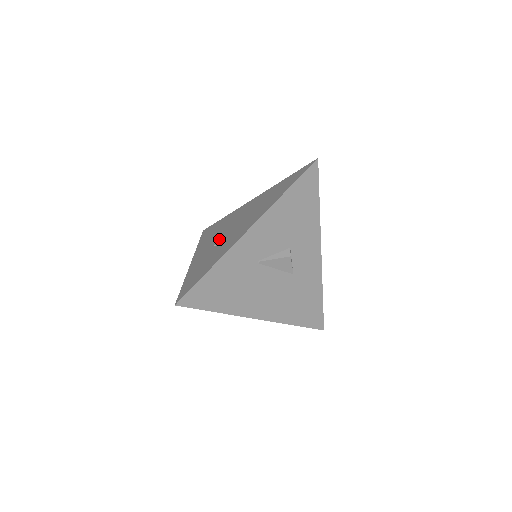
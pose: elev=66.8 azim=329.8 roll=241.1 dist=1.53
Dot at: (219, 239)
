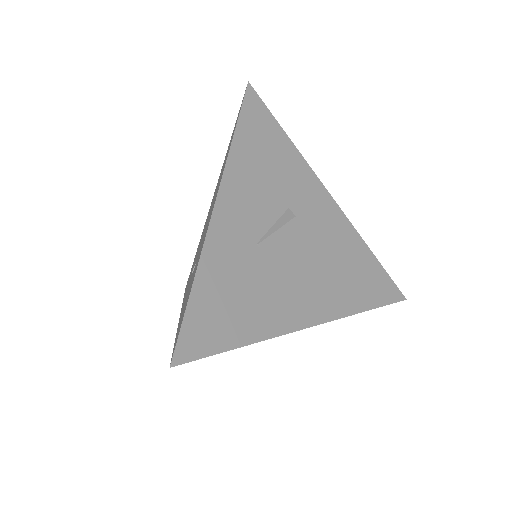
Dot at: occluded
